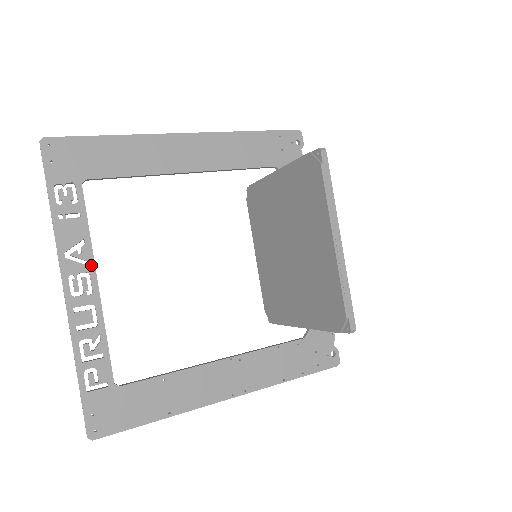
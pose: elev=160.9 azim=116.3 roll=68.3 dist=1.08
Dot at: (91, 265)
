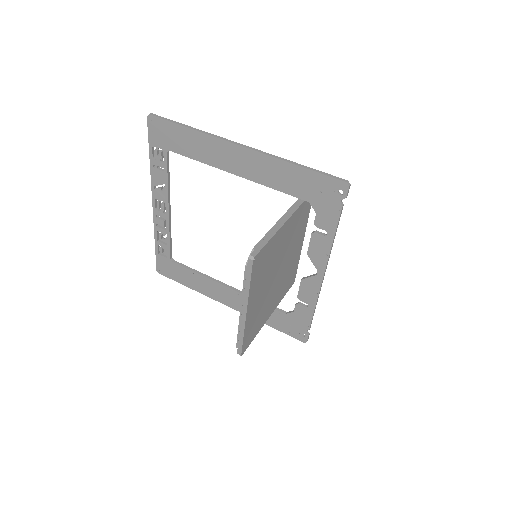
Dot at: (166, 199)
